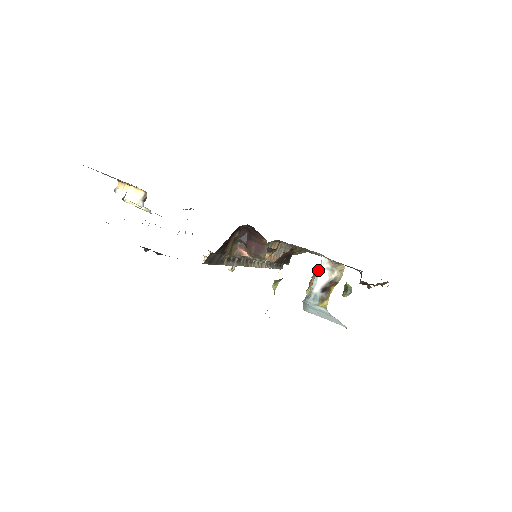
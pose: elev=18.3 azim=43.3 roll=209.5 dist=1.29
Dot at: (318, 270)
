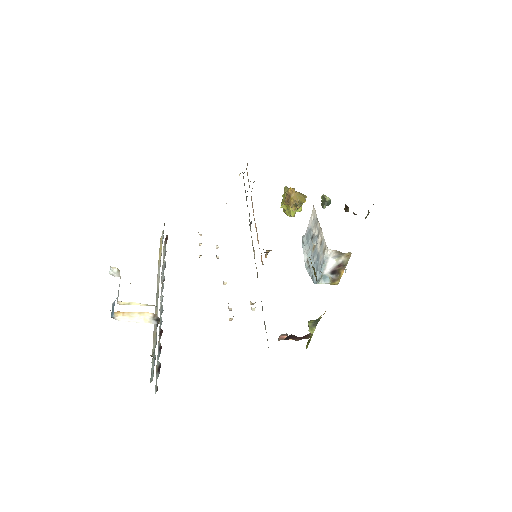
Dot at: (325, 258)
